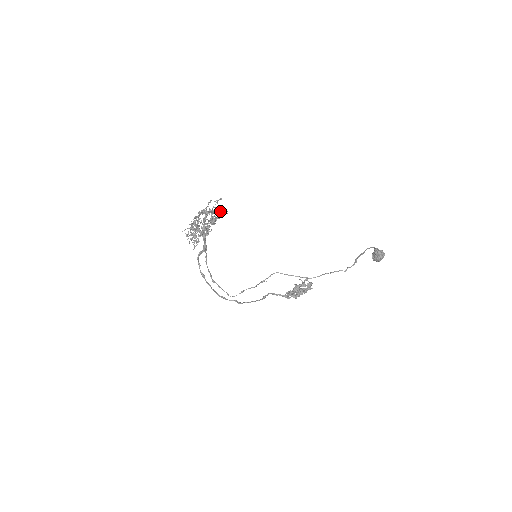
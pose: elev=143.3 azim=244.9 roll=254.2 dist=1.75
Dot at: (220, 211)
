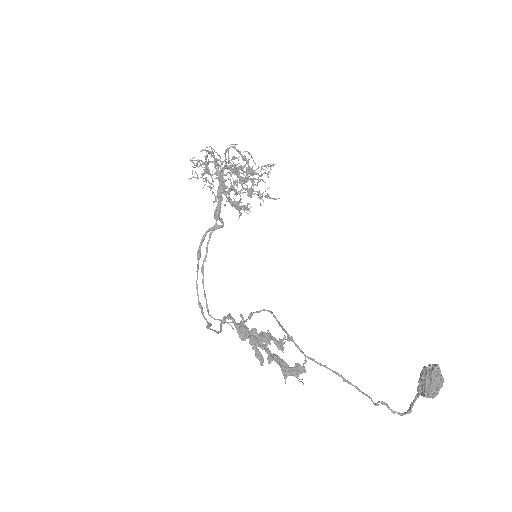
Dot at: occluded
